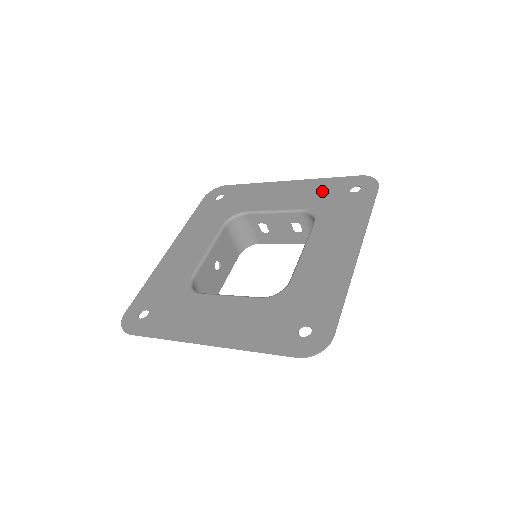
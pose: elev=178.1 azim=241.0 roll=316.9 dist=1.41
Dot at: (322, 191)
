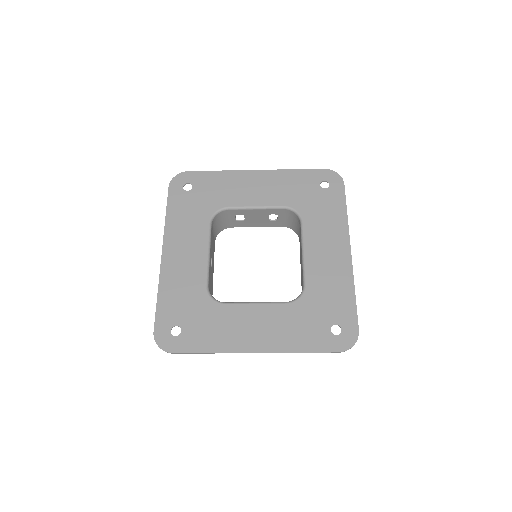
Dot at: (295, 185)
